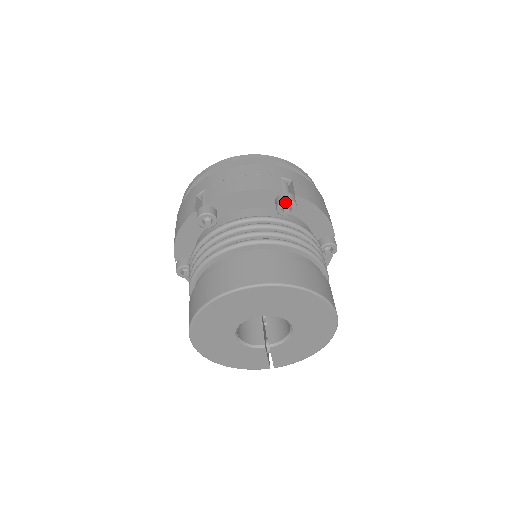
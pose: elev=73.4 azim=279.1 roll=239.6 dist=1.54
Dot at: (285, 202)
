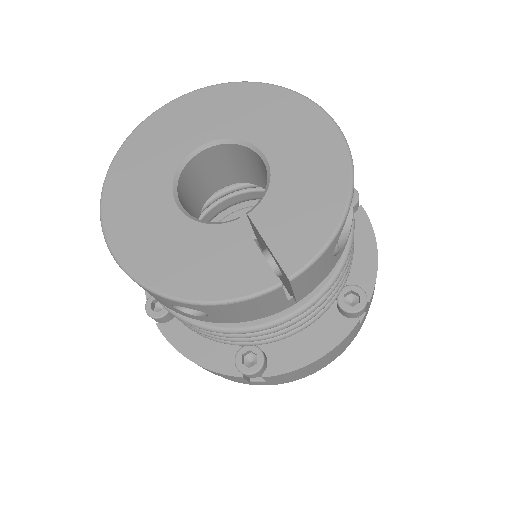
Dot at: occluded
